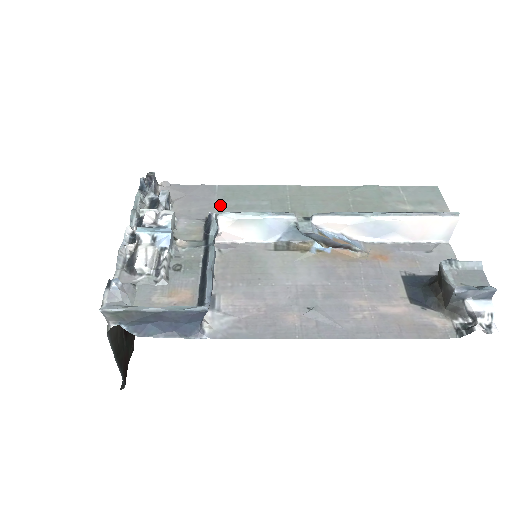
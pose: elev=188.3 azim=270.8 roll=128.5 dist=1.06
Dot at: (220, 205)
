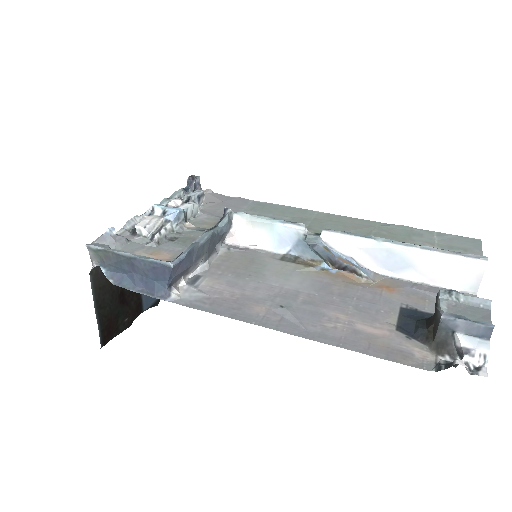
Dot at: (245, 212)
